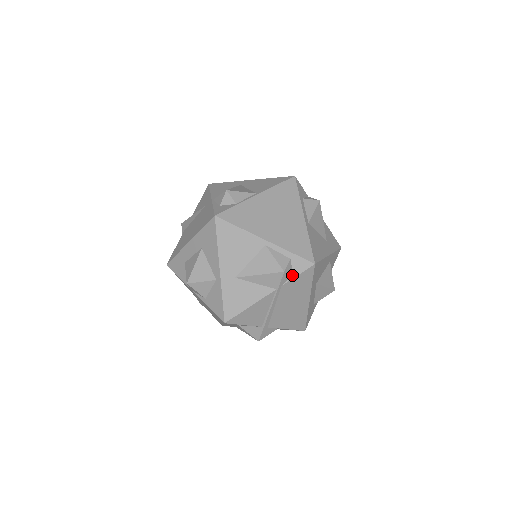
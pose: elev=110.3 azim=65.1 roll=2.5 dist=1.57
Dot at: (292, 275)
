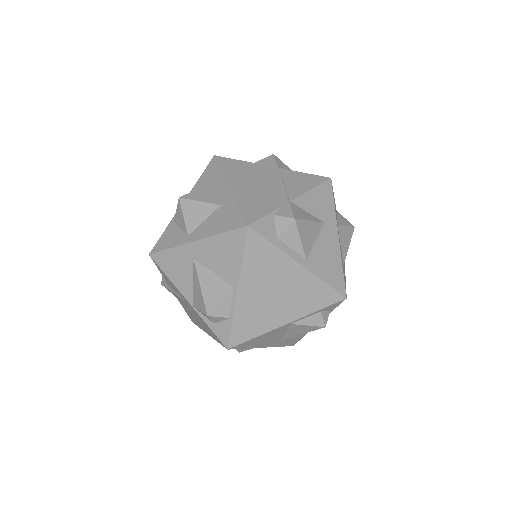
Dot at: (329, 312)
